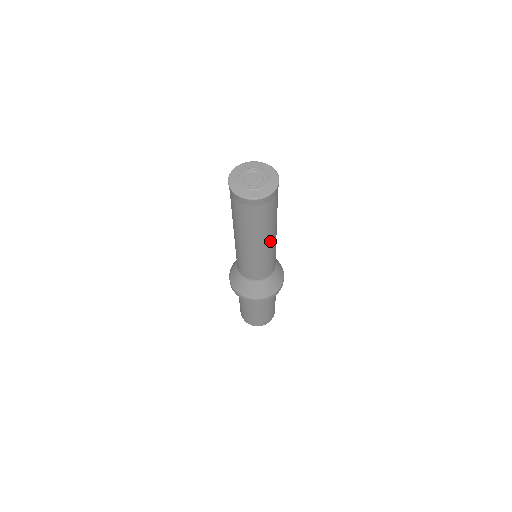
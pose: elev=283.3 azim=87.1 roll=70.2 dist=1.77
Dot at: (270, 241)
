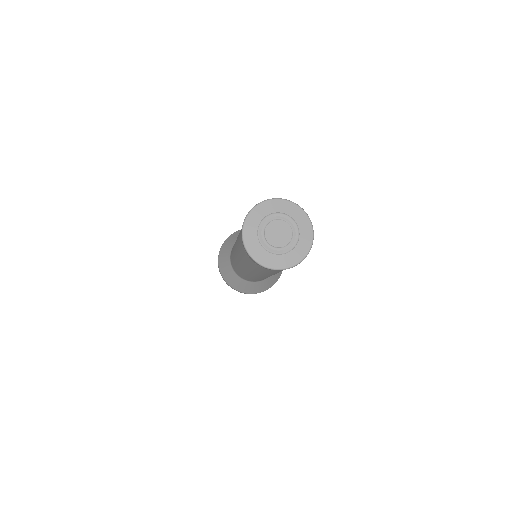
Dot at: occluded
